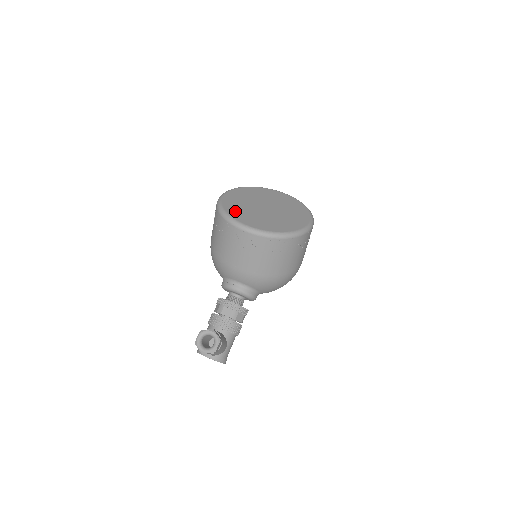
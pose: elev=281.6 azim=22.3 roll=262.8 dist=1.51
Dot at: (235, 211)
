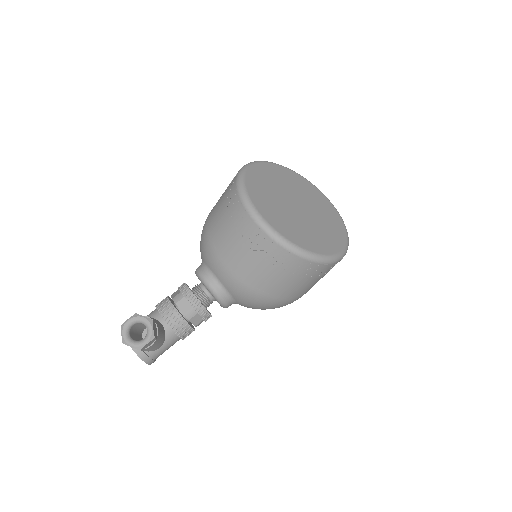
Dot at: (257, 190)
